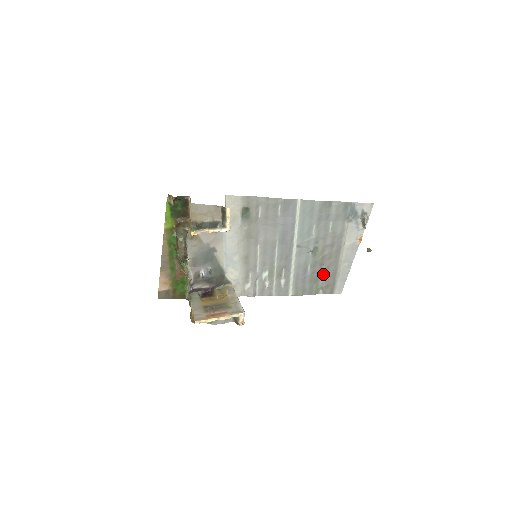
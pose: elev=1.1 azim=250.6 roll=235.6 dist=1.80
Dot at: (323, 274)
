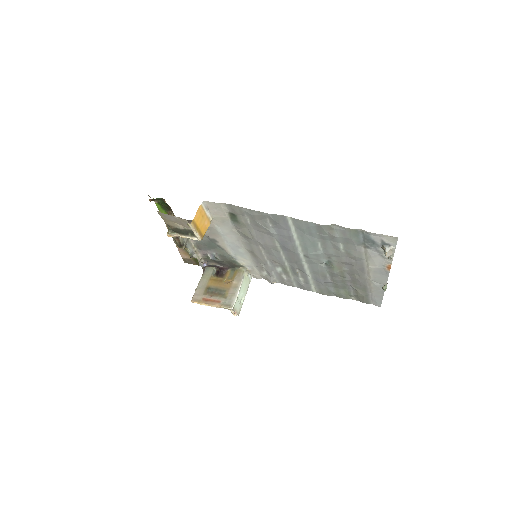
Dot at: (350, 285)
